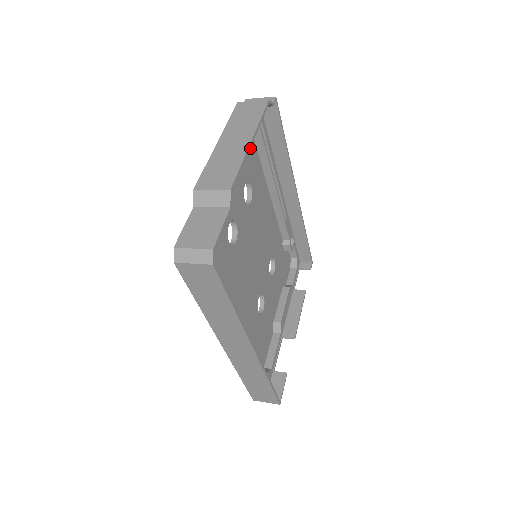
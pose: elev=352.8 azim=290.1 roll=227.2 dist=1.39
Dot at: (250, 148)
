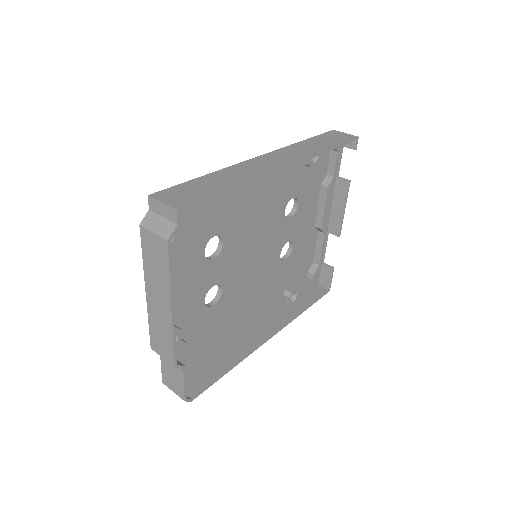
Dot at: (189, 223)
